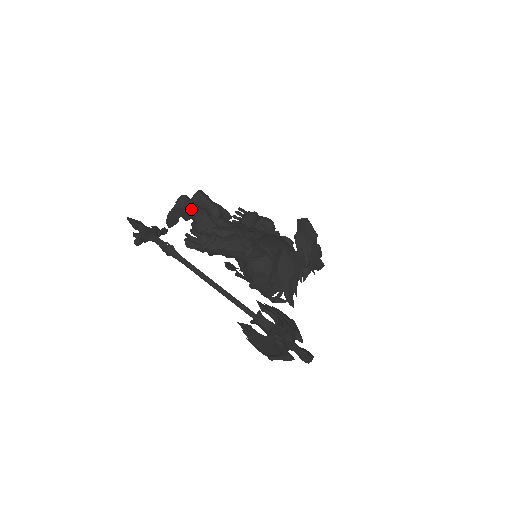
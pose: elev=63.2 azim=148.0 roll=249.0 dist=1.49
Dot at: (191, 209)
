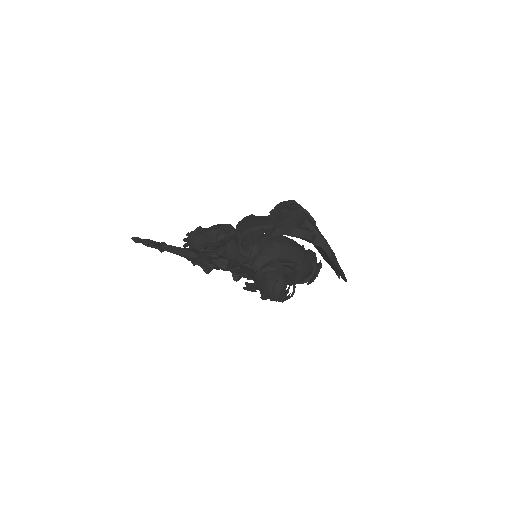
Dot at: occluded
